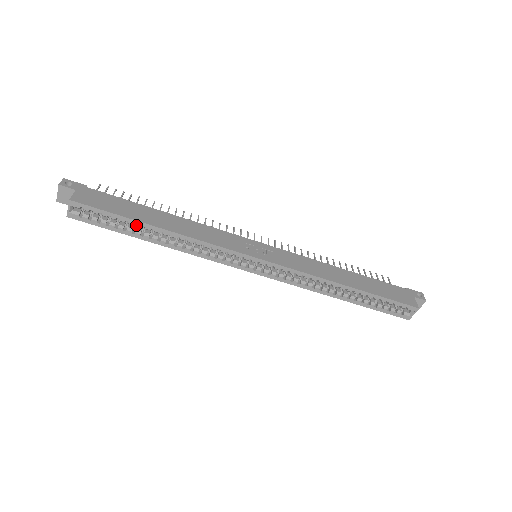
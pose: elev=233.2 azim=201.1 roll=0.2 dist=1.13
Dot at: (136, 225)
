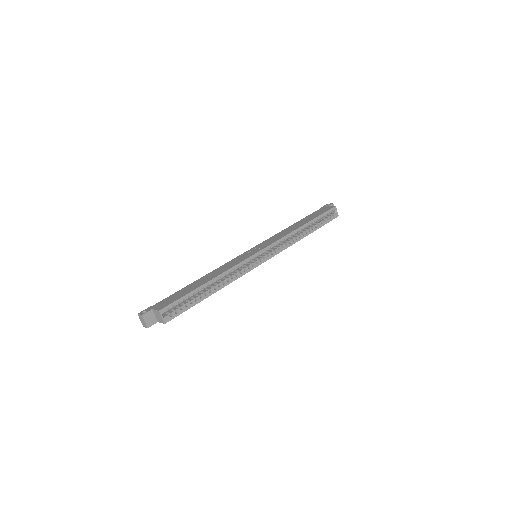
Dot at: (197, 294)
